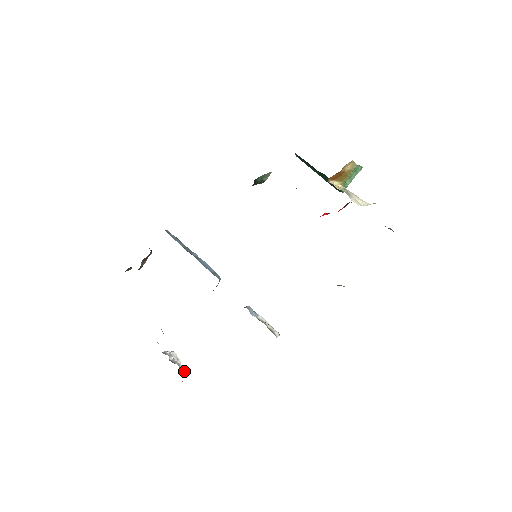
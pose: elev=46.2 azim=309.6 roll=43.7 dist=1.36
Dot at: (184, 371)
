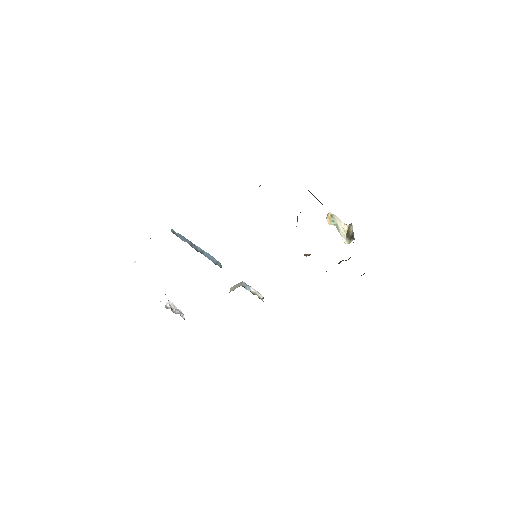
Dot at: (183, 315)
